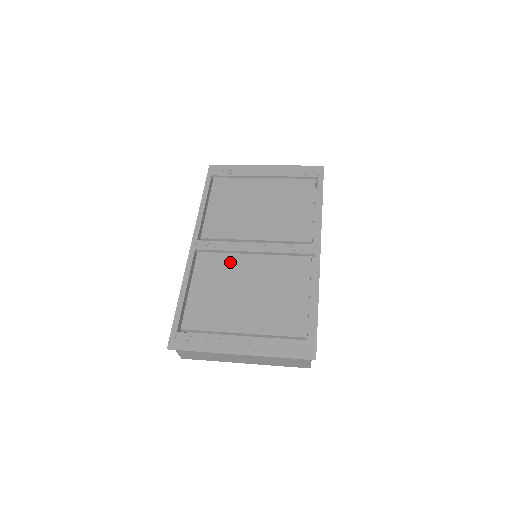
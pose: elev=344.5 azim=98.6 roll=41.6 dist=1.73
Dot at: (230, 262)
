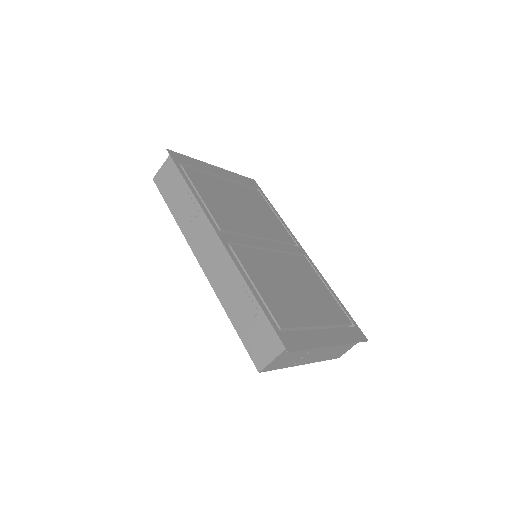
Dot at: (262, 257)
